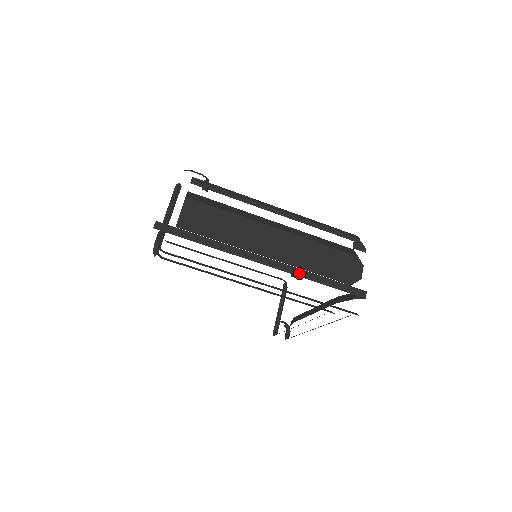
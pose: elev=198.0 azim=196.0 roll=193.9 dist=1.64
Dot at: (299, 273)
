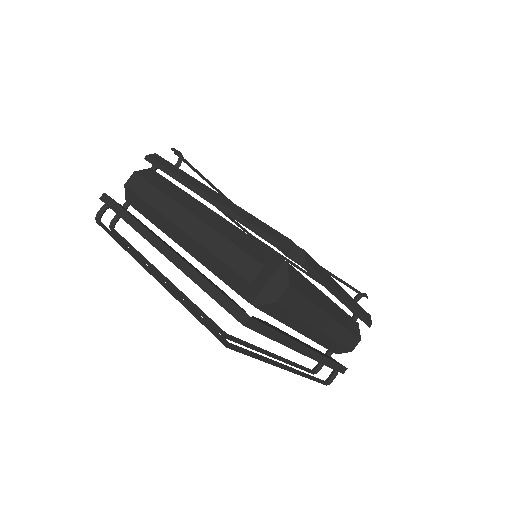
Dot at: (185, 269)
